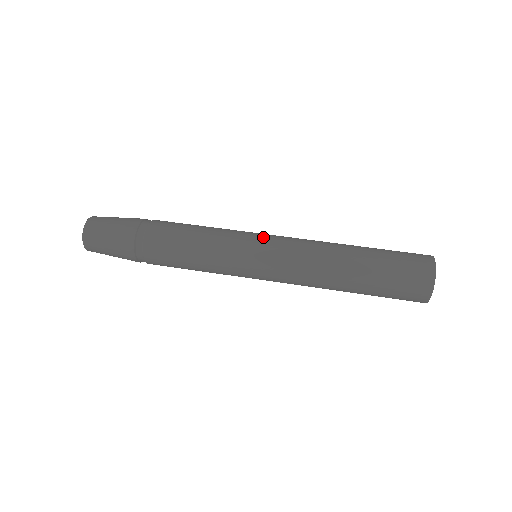
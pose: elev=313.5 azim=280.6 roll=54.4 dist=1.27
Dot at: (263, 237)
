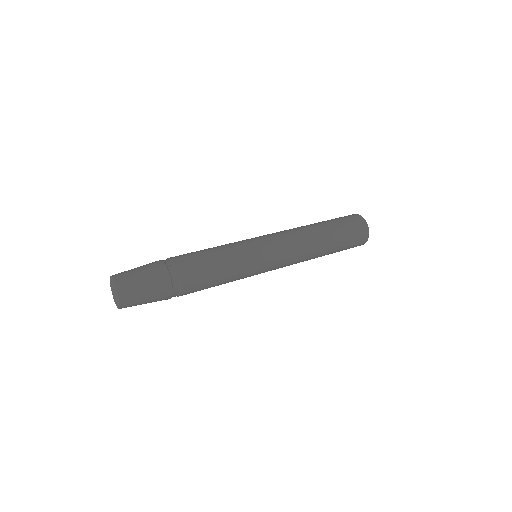
Dot at: (256, 237)
